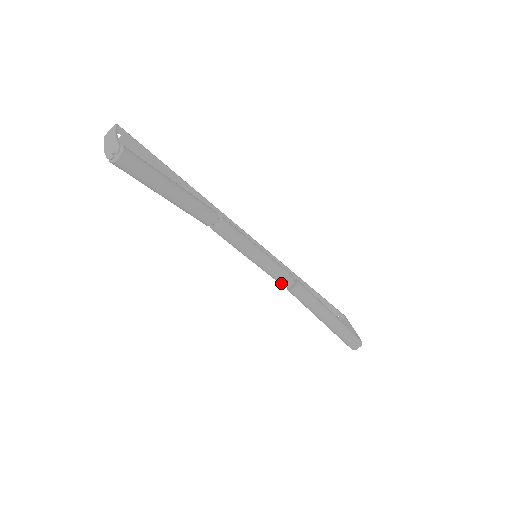
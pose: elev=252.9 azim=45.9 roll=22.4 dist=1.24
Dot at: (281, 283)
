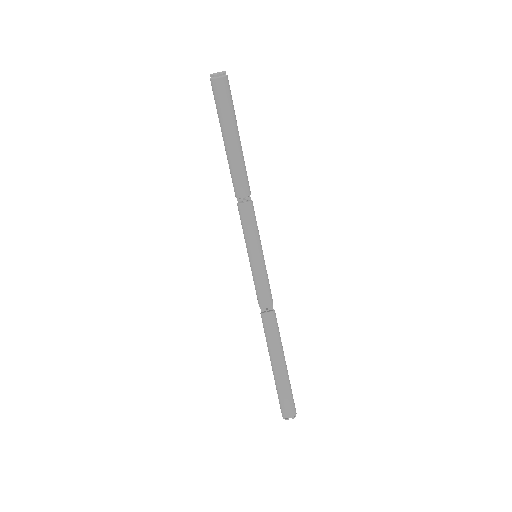
Dot at: (260, 300)
